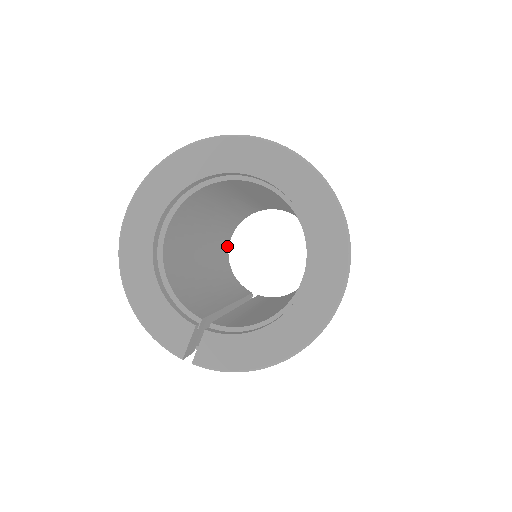
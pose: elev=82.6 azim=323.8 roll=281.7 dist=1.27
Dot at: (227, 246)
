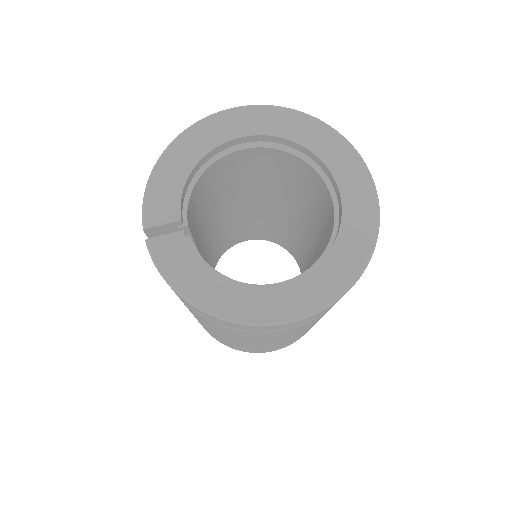
Dot at: (237, 241)
